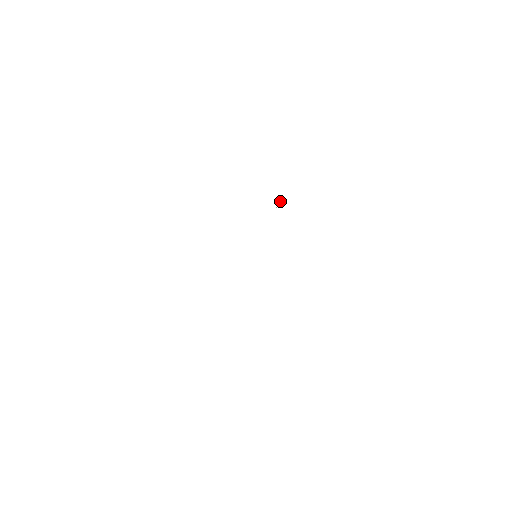
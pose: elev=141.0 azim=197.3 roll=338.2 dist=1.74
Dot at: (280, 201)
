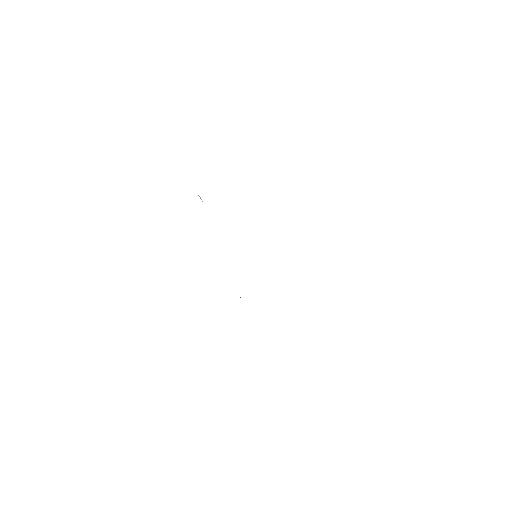
Dot at: occluded
